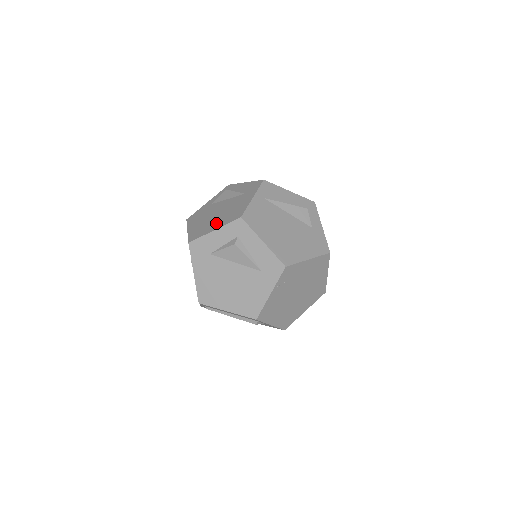
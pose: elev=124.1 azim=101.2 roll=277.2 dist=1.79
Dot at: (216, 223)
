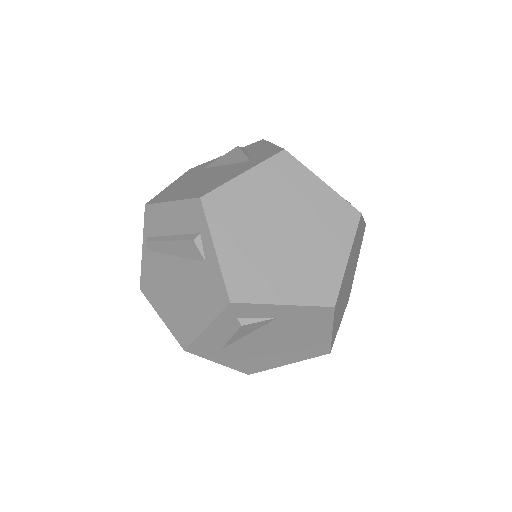
Dot at: occluded
